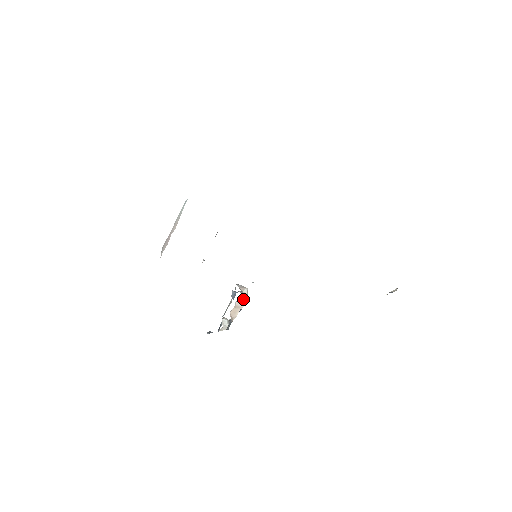
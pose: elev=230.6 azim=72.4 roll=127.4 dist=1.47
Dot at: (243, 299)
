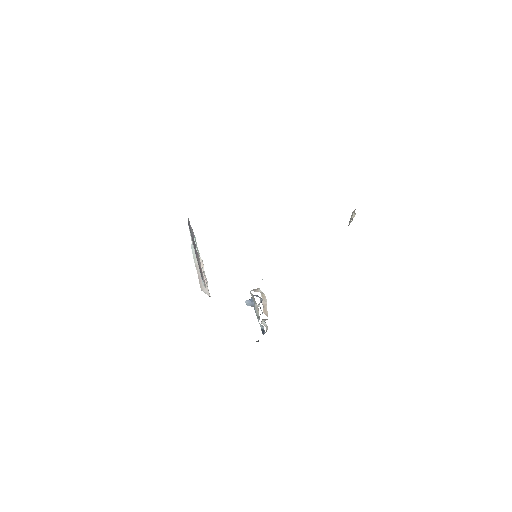
Dot at: (264, 297)
